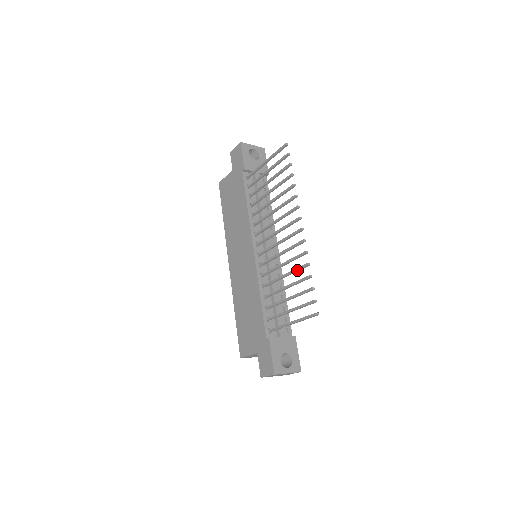
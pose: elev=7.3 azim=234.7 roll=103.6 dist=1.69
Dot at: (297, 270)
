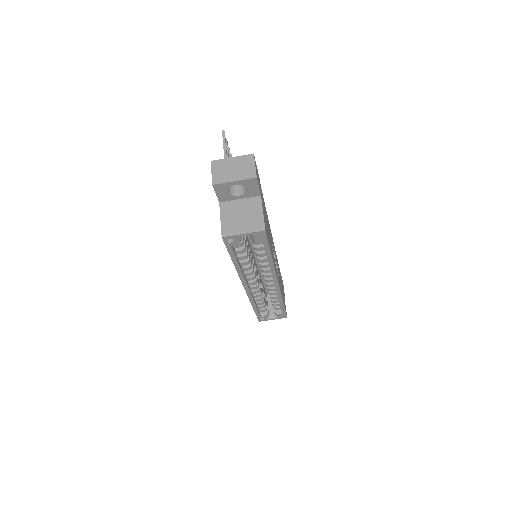
Dot at: occluded
